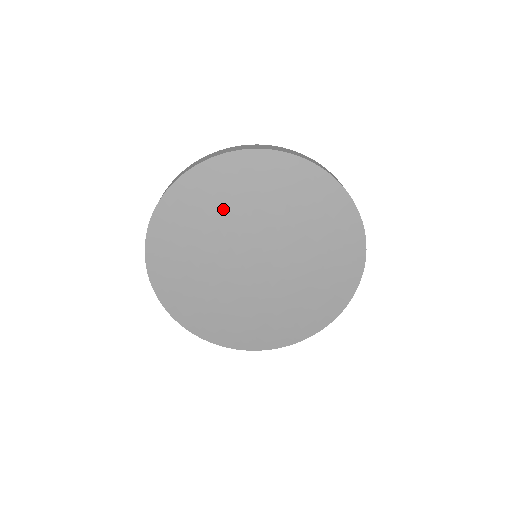
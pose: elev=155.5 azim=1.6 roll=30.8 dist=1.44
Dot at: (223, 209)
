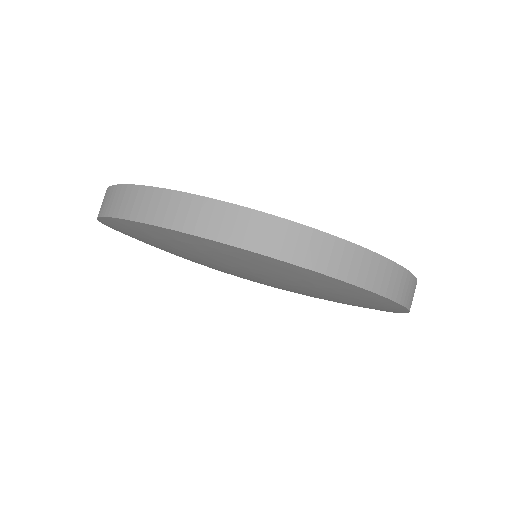
Dot at: (171, 249)
